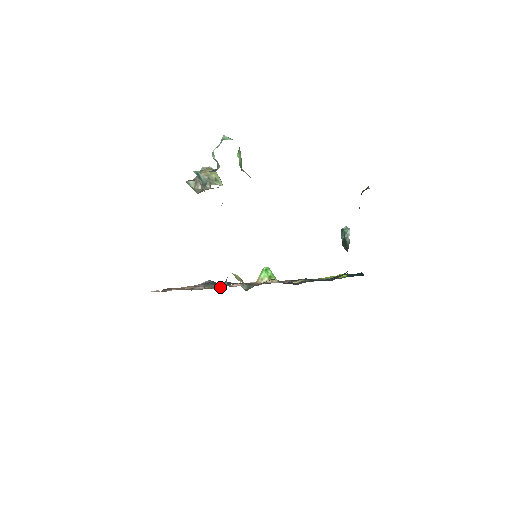
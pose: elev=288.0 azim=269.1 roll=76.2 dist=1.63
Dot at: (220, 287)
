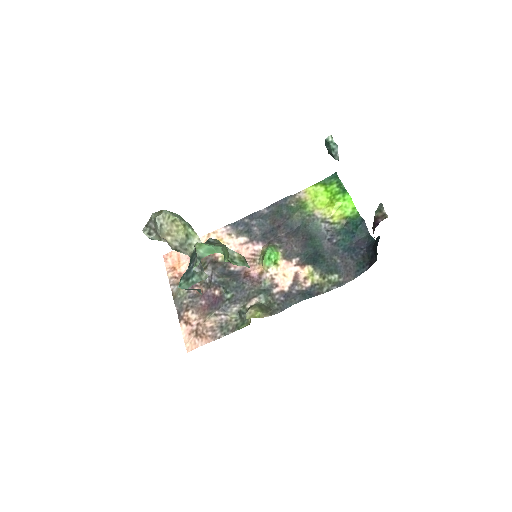
Dot at: (244, 318)
